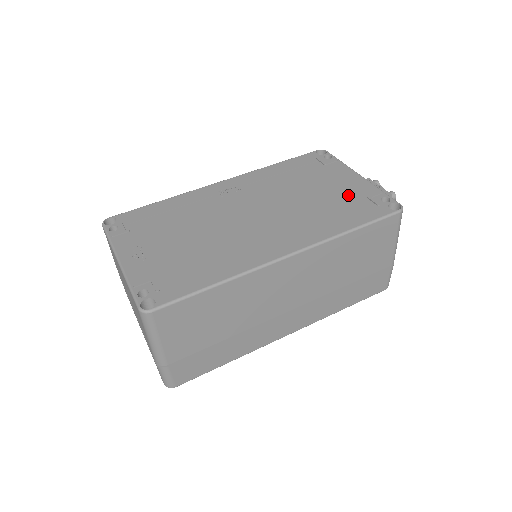
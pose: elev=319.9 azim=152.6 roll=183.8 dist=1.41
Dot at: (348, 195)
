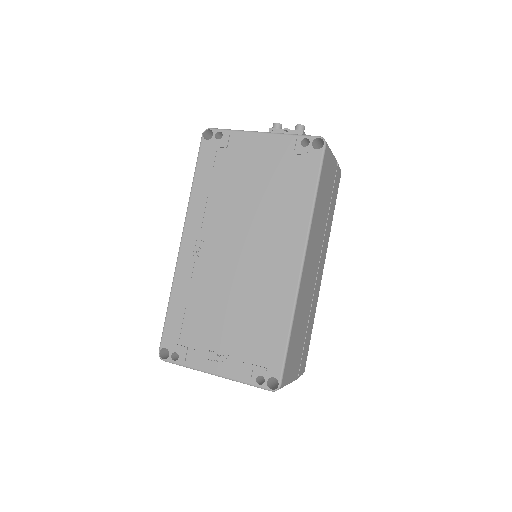
Dot at: (277, 165)
